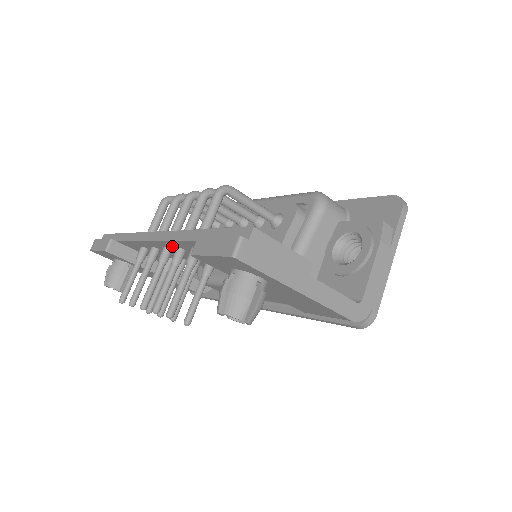
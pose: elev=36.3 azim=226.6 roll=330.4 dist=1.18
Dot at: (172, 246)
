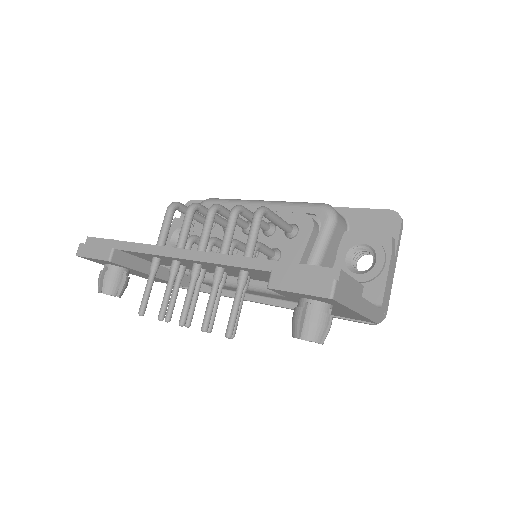
Dot at: (210, 265)
